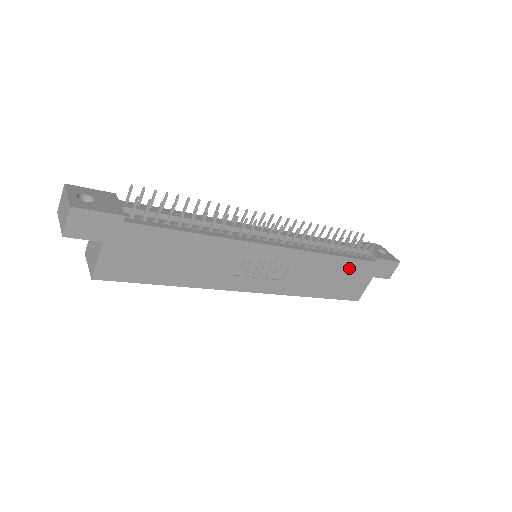
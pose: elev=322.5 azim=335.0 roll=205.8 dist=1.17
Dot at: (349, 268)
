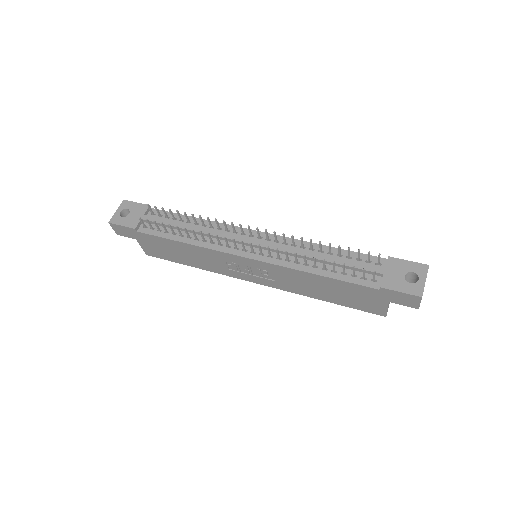
Dot at: (345, 287)
